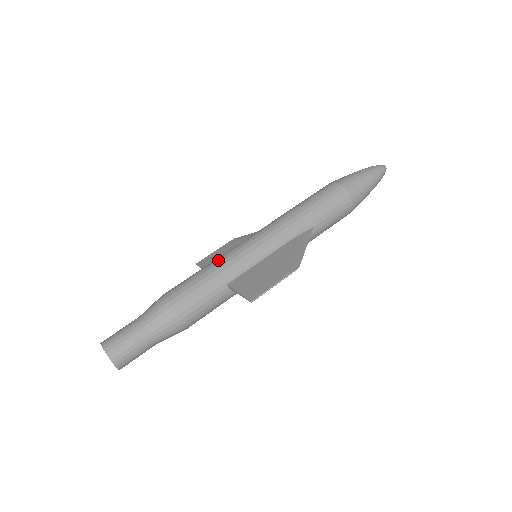
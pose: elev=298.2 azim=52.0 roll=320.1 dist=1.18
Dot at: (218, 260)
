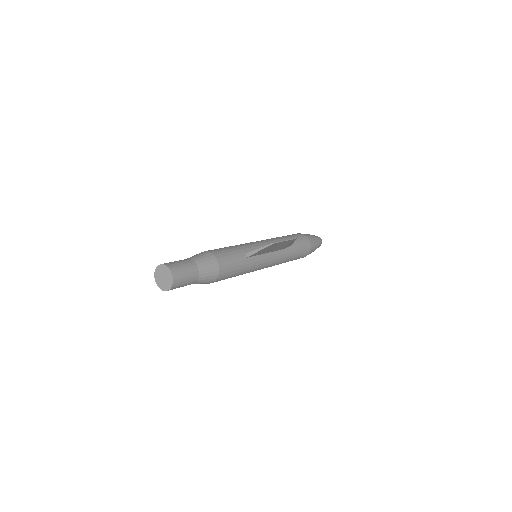
Dot at: occluded
